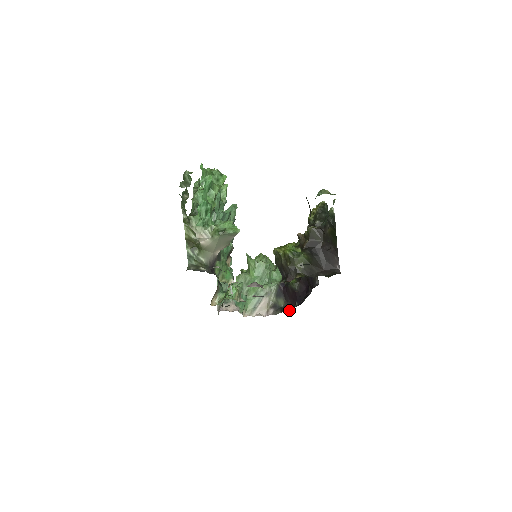
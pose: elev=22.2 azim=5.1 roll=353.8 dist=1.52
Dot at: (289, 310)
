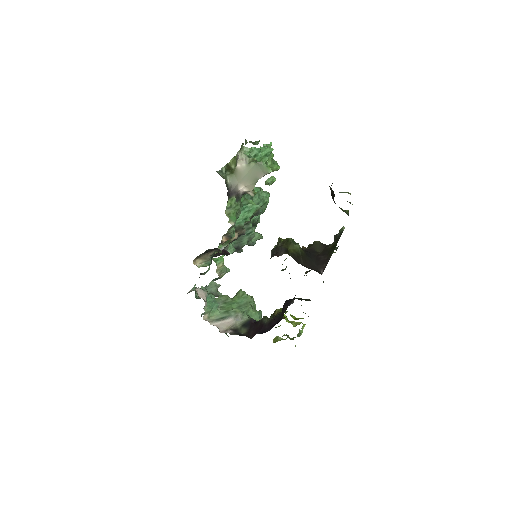
Dot at: occluded
